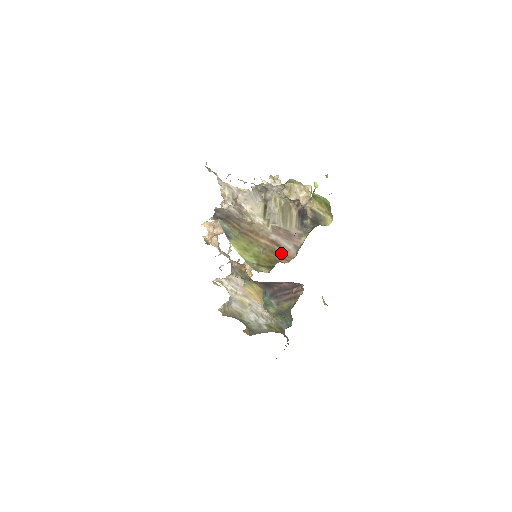
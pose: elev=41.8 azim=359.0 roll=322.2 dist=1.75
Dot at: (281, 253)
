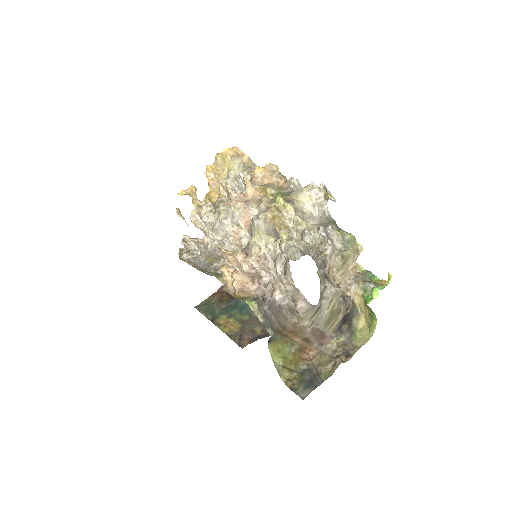
Dot at: (305, 347)
